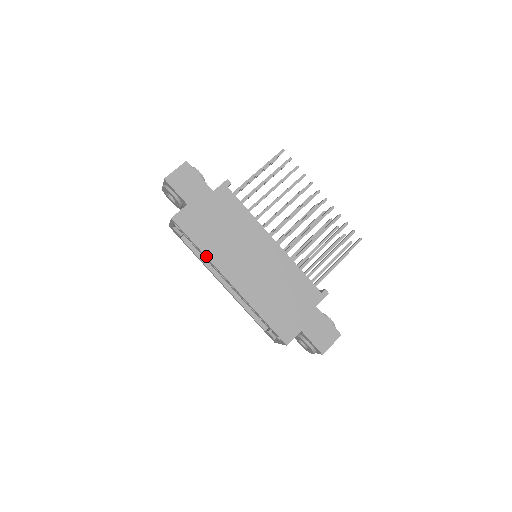
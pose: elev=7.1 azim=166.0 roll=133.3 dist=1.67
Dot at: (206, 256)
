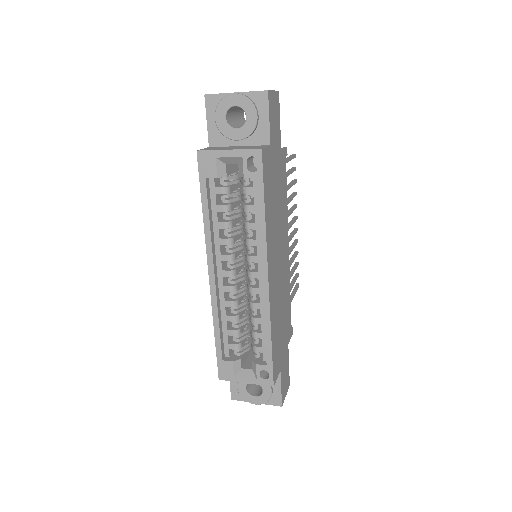
Dot at: (266, 228)
